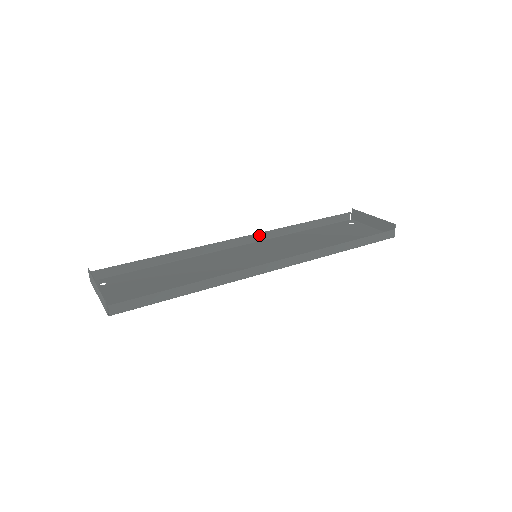
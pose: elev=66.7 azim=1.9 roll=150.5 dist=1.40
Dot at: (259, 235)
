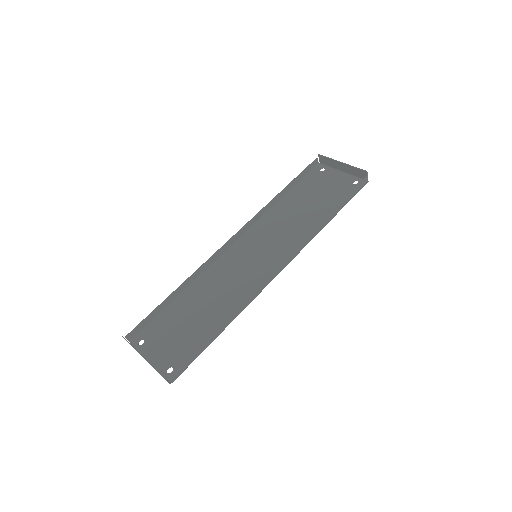
Dot at: (247, 225)
